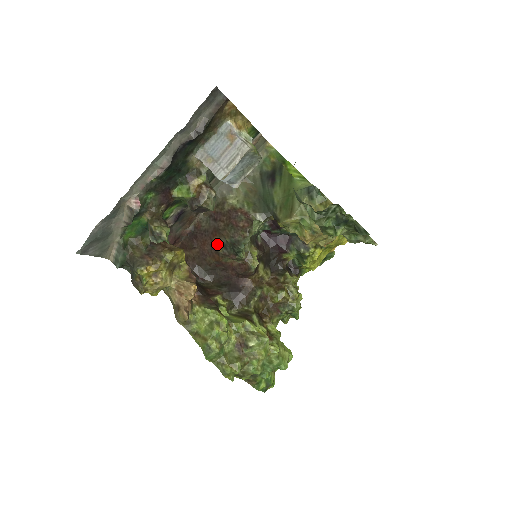
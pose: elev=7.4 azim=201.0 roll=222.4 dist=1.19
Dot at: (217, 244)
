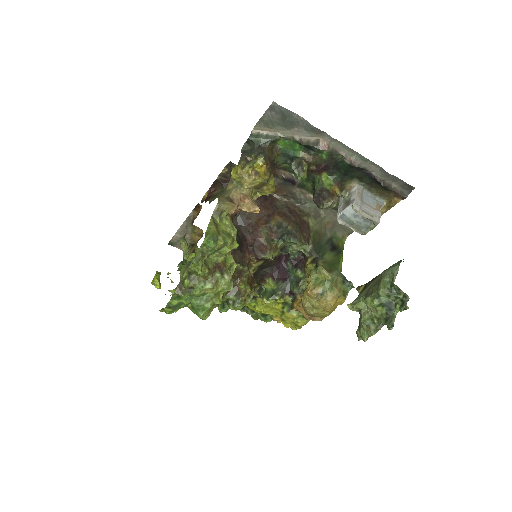
Dot at: (275, 219)
